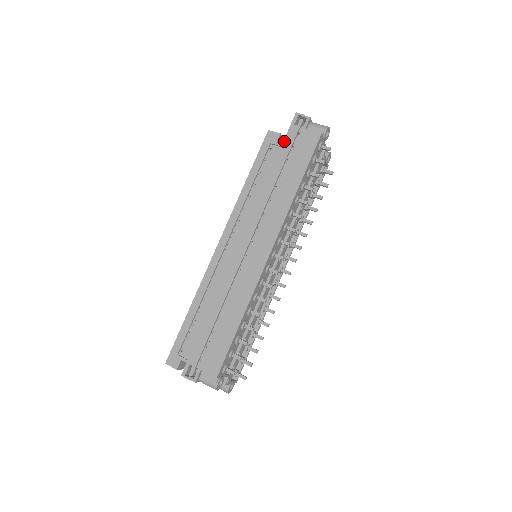
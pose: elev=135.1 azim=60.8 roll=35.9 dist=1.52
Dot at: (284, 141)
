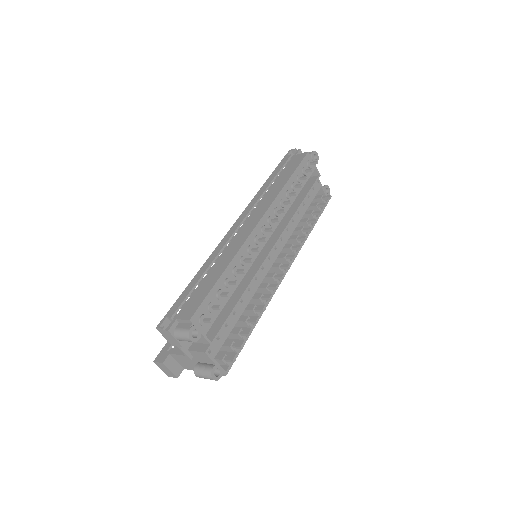
Dot at: (279, 165)
